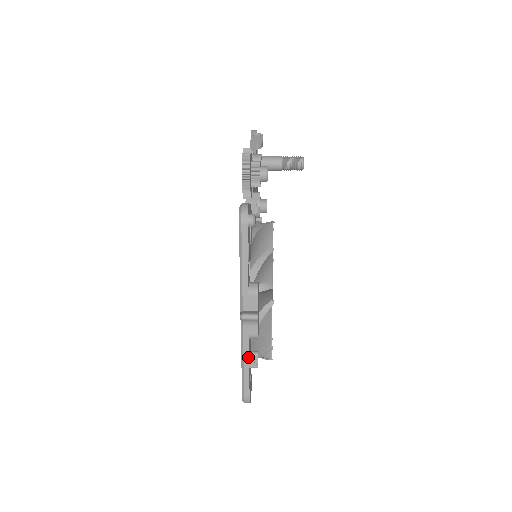
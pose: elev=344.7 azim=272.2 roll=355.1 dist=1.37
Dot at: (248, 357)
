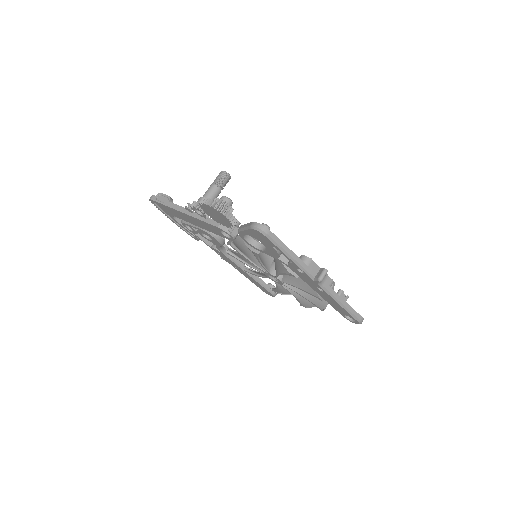
Dot at: (340, 298)
